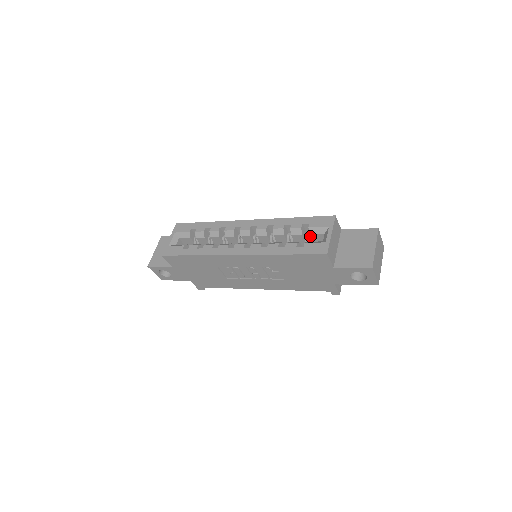
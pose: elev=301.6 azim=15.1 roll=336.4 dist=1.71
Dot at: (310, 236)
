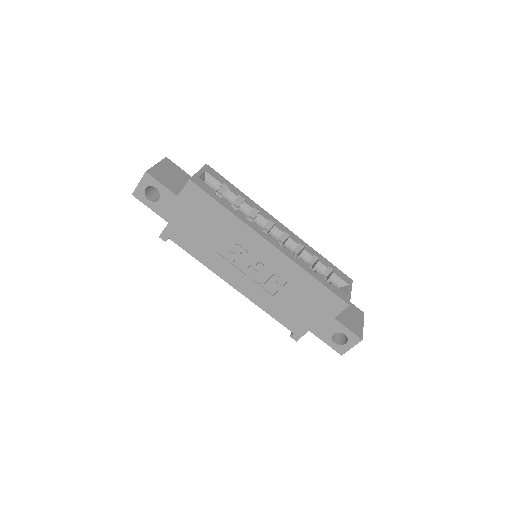
Dot at: (328, 279)
